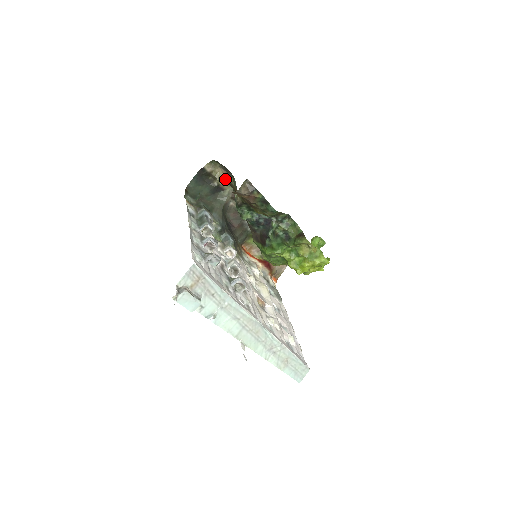
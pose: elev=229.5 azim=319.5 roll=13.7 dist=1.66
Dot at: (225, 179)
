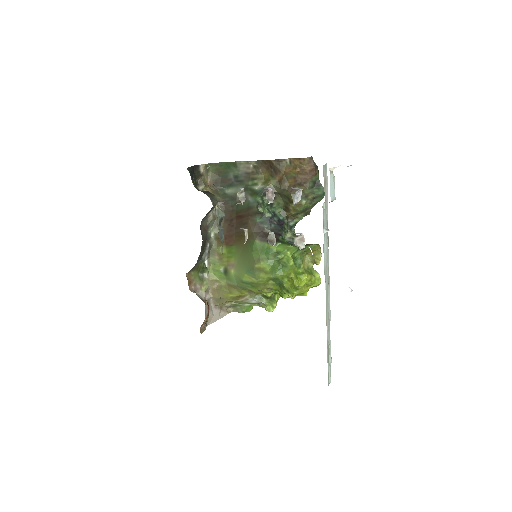
Dot at: (210, 189)
